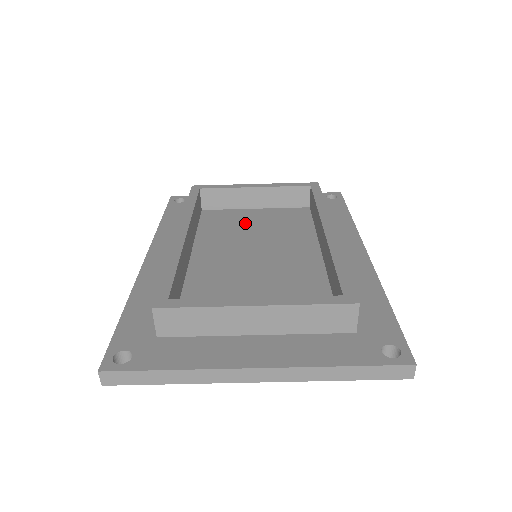
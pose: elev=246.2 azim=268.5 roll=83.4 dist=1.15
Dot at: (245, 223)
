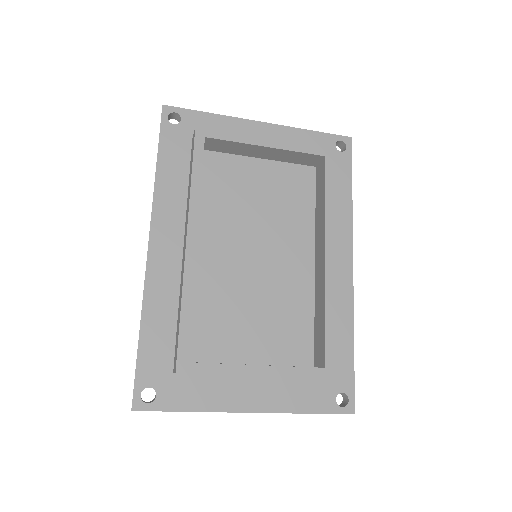
Dot at: (248, 190)
